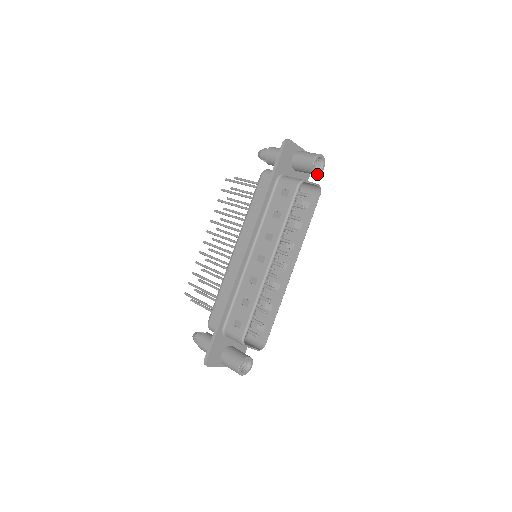
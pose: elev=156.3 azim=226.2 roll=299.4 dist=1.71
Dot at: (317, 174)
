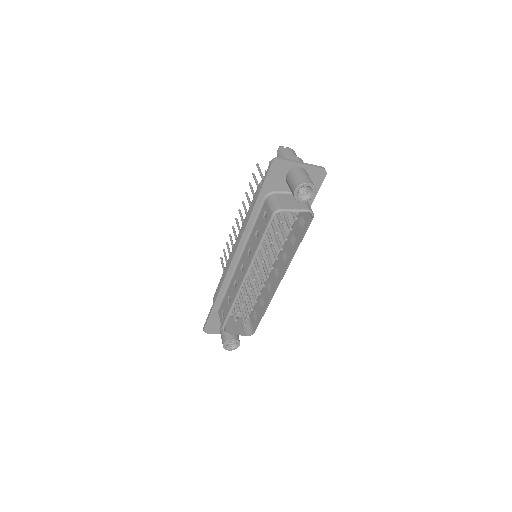
Dot at: (303, 201)
